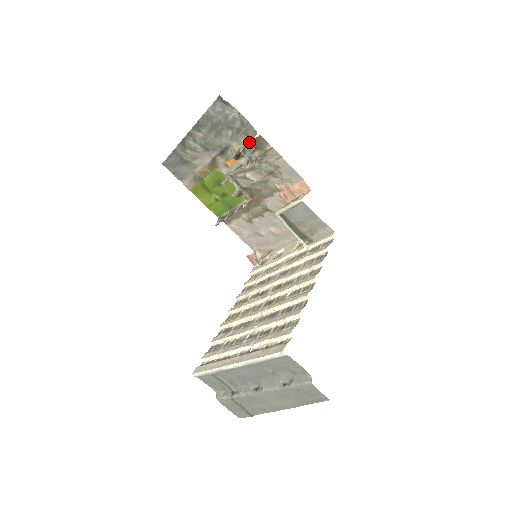
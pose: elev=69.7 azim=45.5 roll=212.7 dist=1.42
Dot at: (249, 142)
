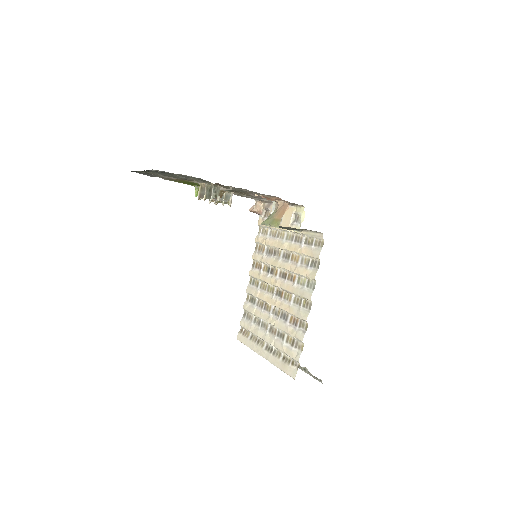
Dot at: (209, 190)
